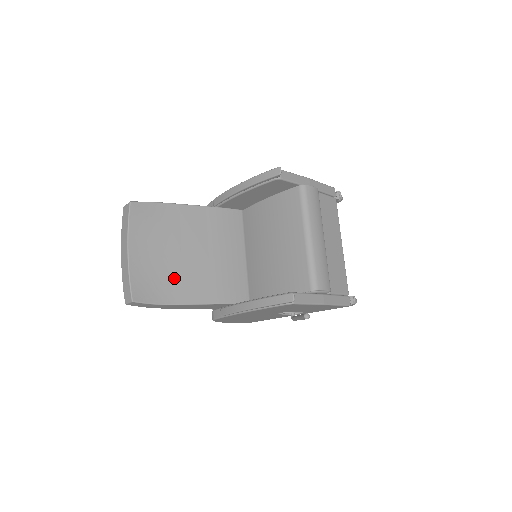
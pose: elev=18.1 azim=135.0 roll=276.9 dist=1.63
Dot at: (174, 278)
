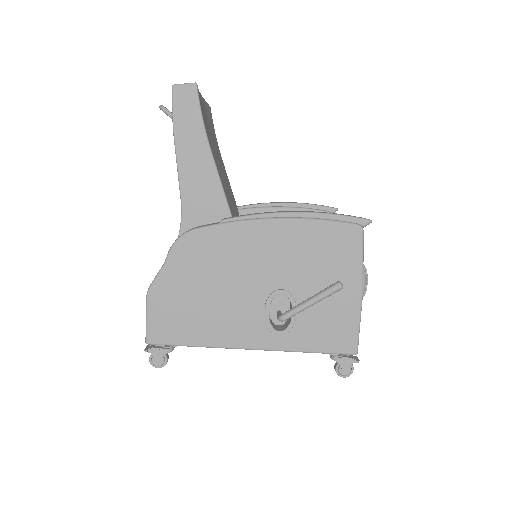
Dot at: (213, 148)
